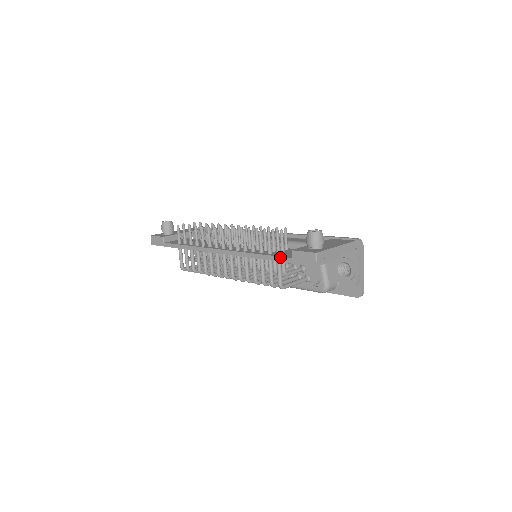
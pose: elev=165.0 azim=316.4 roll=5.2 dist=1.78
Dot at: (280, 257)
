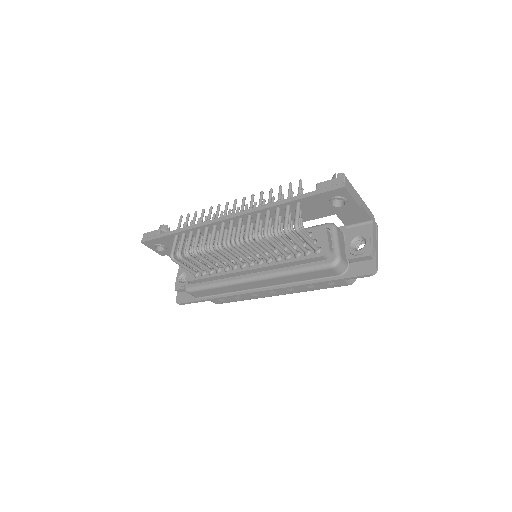
Dot at: (302, 194)
